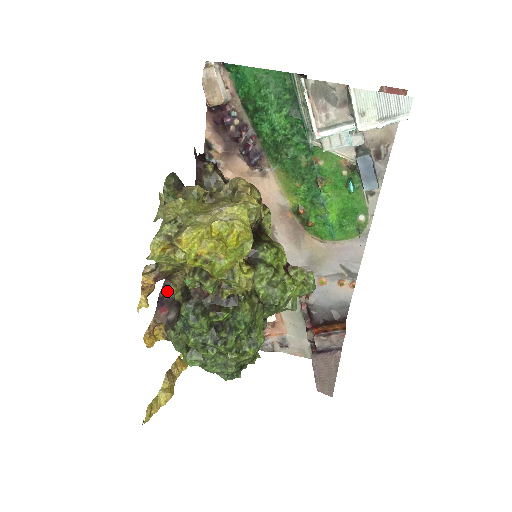
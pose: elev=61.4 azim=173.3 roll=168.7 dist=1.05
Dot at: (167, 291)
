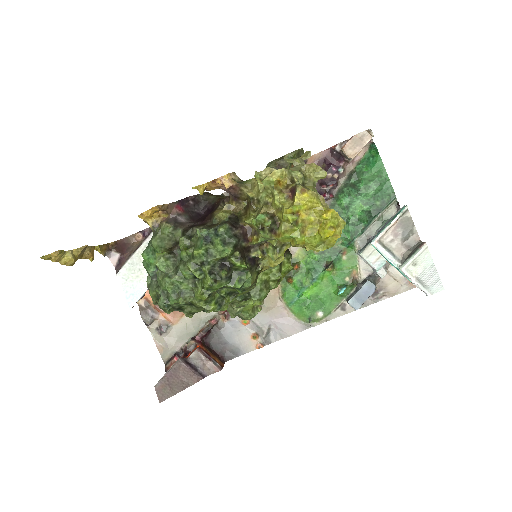
Dot at: (194, 201)
